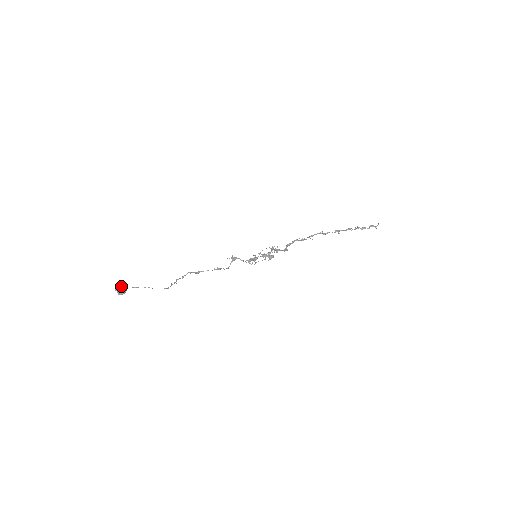
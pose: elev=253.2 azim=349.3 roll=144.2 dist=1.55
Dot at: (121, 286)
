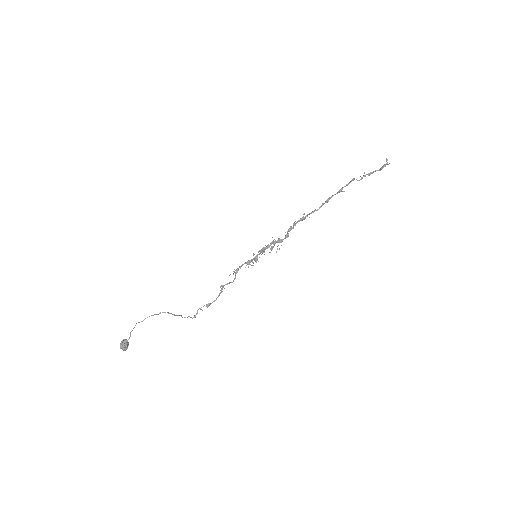
Dot at: (123, 341)
